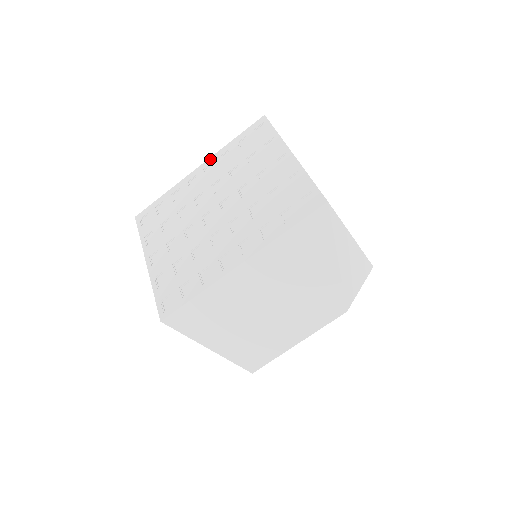
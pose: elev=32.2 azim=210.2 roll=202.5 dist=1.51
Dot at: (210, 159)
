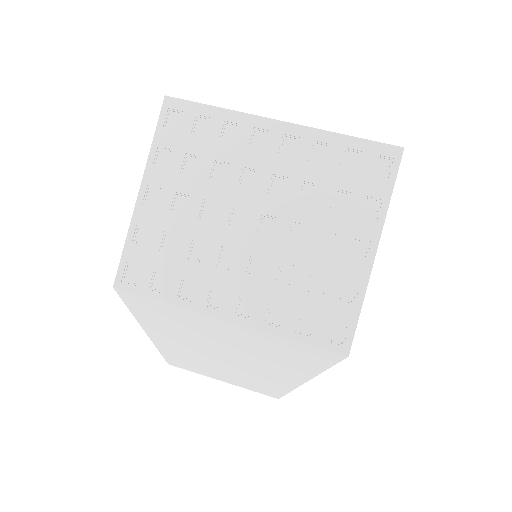
Dot at: (301, 128)
